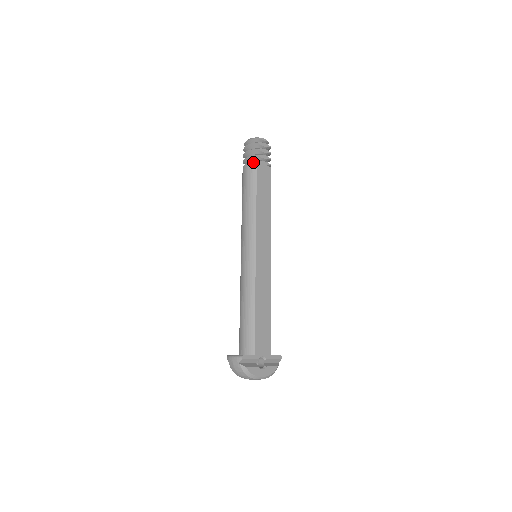
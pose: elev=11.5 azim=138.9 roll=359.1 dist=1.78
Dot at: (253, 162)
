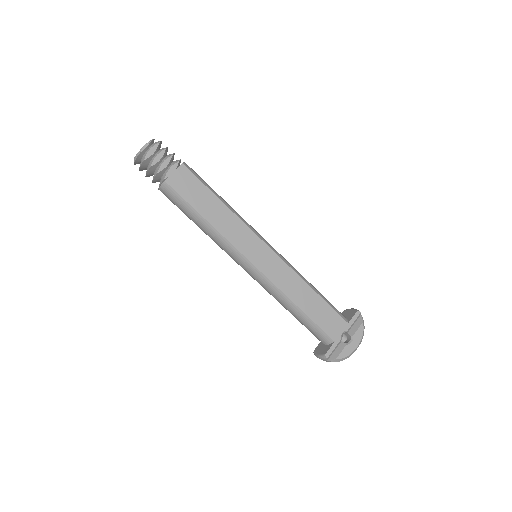
Dot at: (162, 184)
